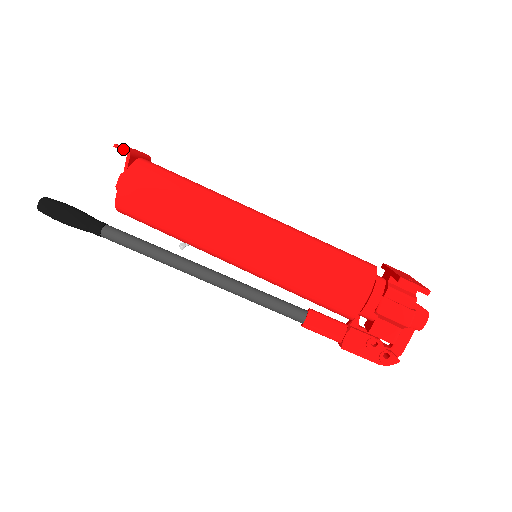
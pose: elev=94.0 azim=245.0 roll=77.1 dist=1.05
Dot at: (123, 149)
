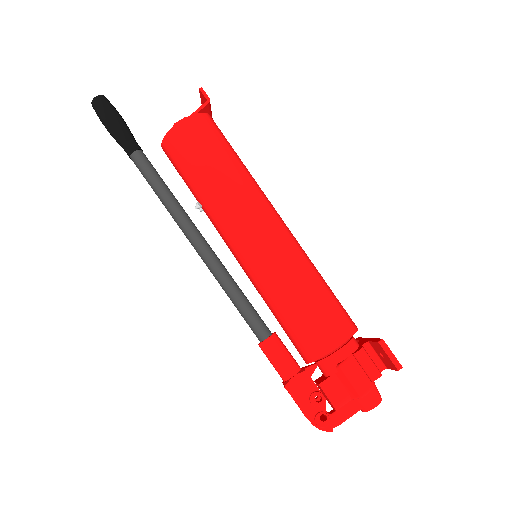
Dot at: (206, 95)
